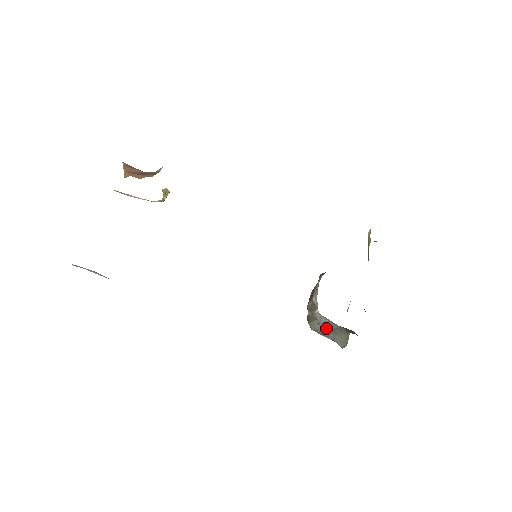
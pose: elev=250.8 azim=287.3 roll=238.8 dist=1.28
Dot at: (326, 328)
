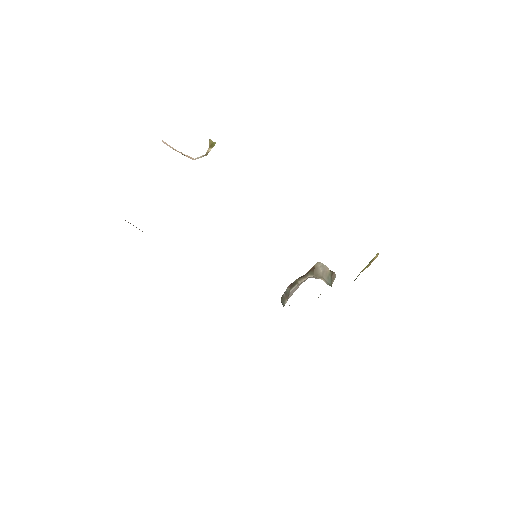
Dot at: occluded
